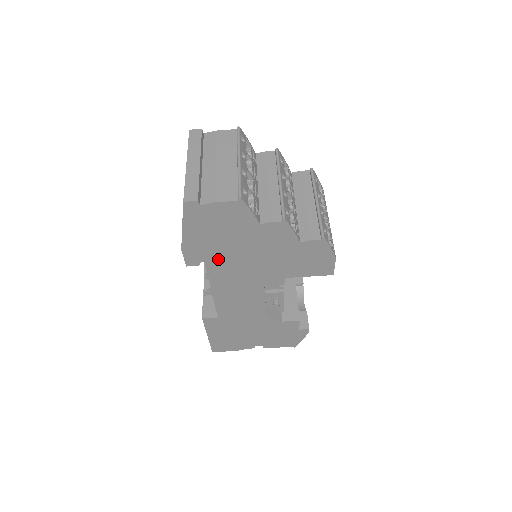
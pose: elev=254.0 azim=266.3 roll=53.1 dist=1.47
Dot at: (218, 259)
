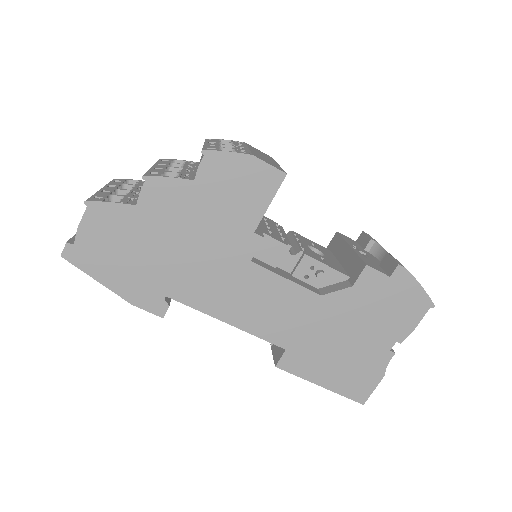
Dot at: (171, 281)
